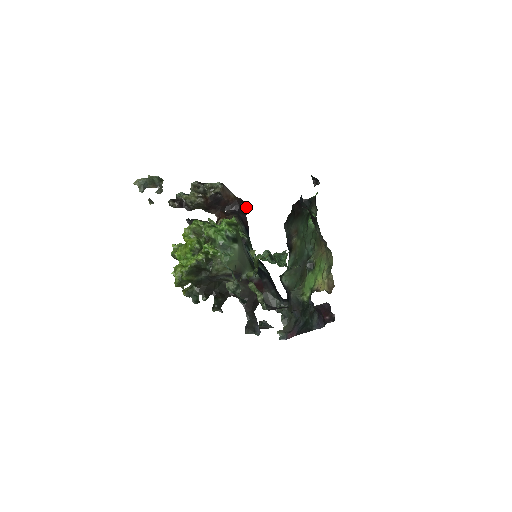
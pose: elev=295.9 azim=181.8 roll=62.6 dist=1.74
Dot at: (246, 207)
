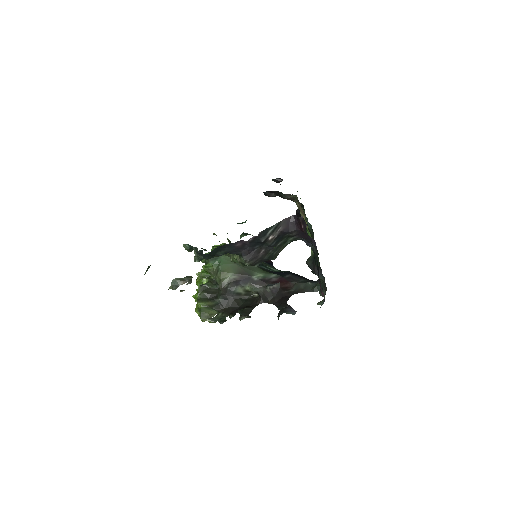
Dot at: occluded
